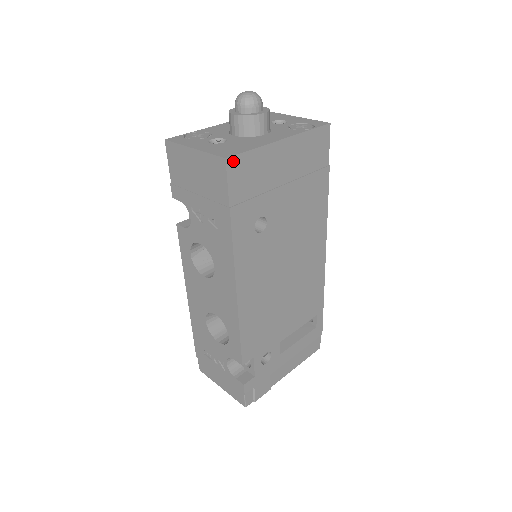
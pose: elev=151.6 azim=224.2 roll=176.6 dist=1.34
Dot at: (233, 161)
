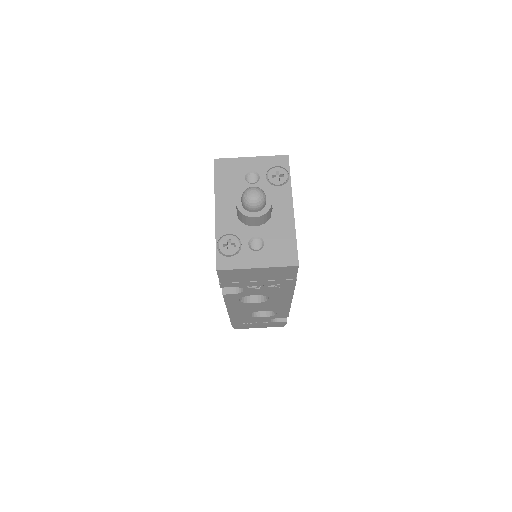
Dot at: (298, 260)
